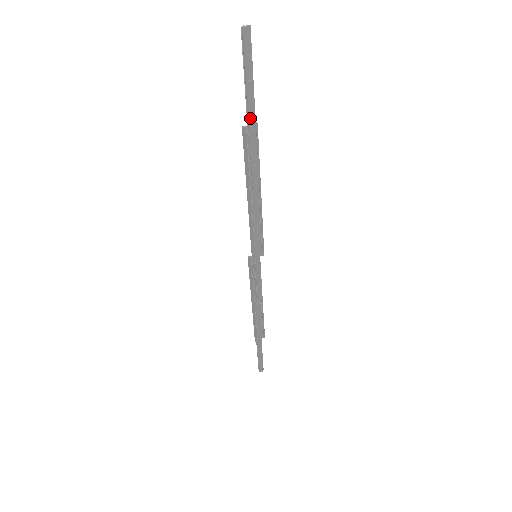
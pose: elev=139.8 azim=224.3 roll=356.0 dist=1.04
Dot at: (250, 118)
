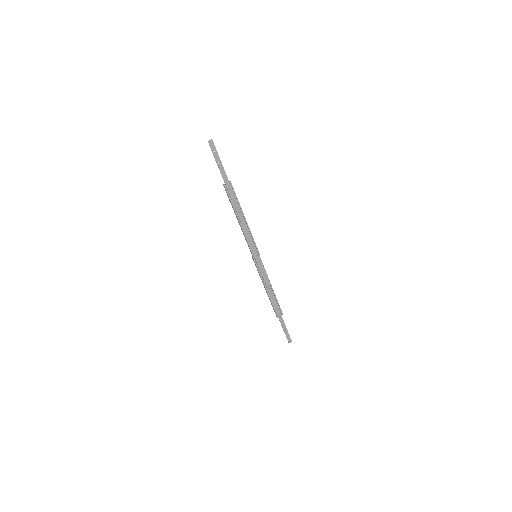
Dot at: (225, 180)
